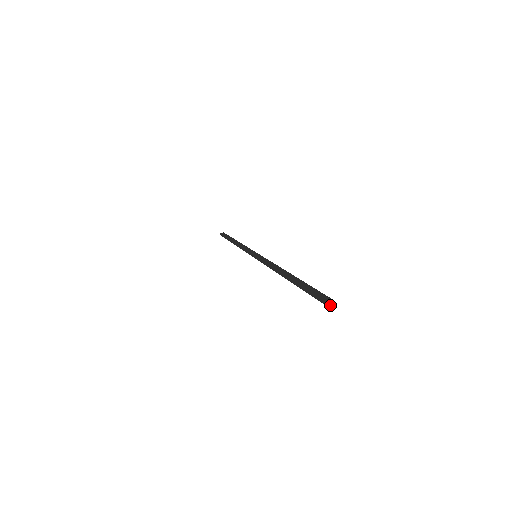
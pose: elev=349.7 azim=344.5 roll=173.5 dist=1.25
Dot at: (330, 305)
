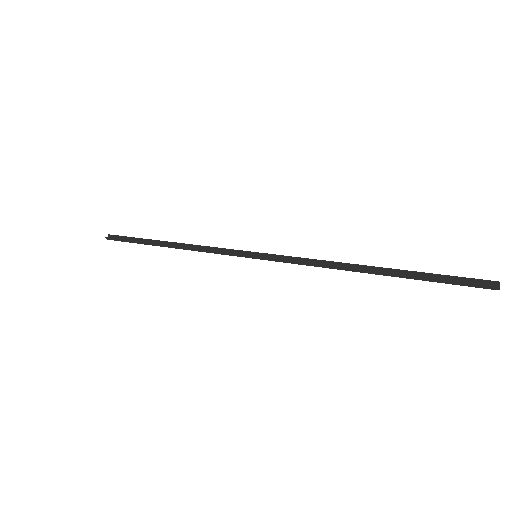
Dot at: (494, 287)
